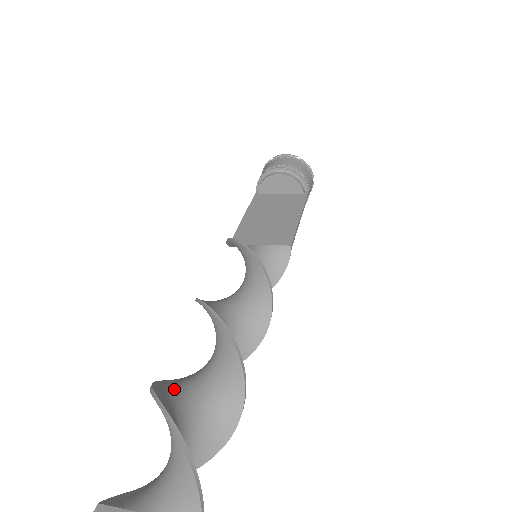
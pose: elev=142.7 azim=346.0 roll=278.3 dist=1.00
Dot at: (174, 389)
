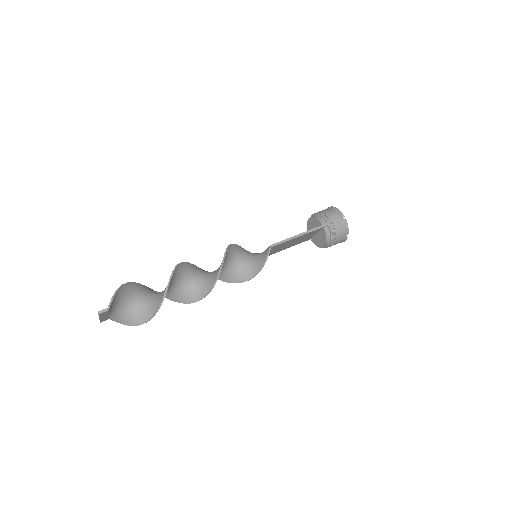
Dot at: occluded
